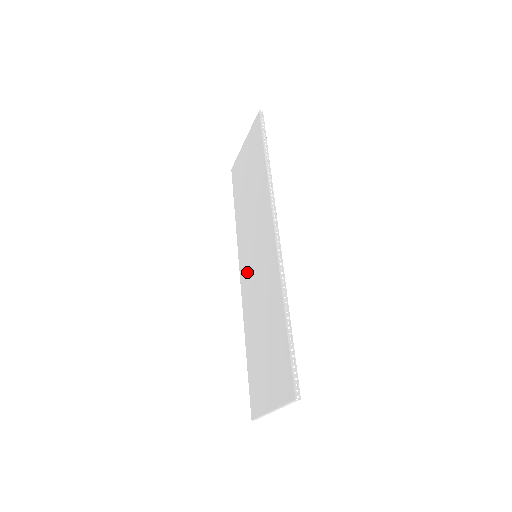
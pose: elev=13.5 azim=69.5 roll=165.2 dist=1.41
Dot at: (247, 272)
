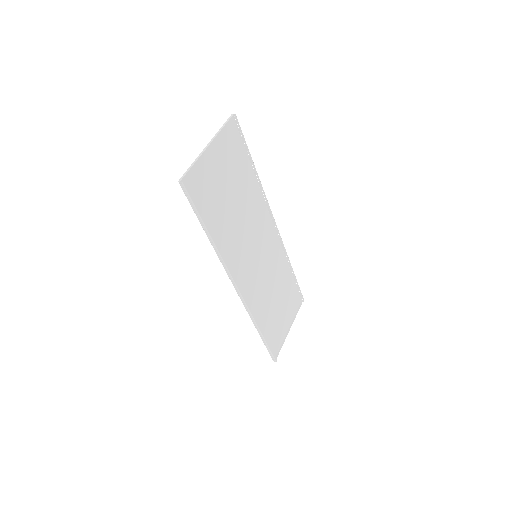
Dot at: (266, 243)
